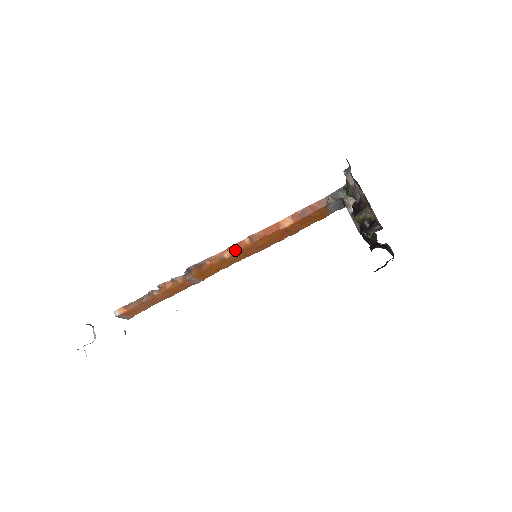
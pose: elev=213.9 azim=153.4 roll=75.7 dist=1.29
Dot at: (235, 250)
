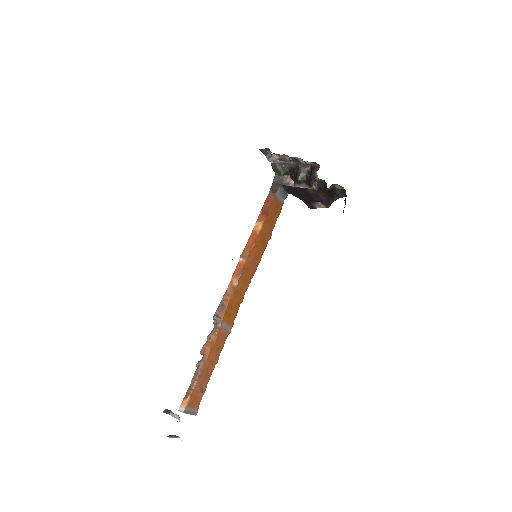
Dot at: (238, 274)
